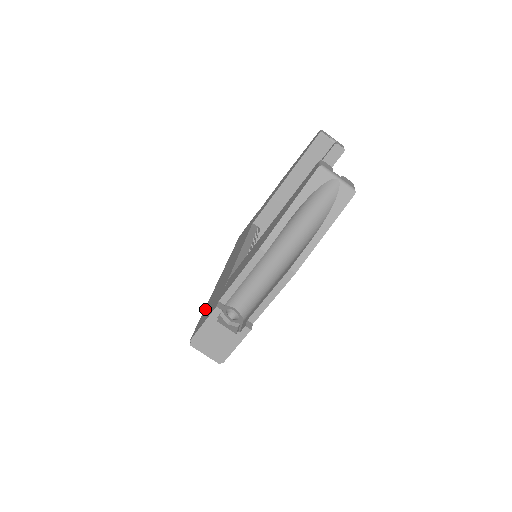
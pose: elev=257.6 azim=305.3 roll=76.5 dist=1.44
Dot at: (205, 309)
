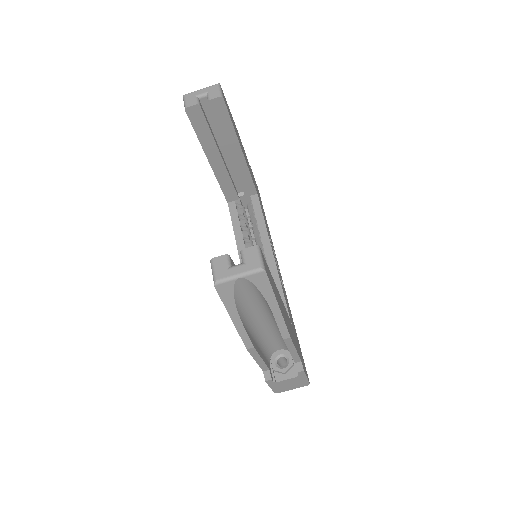
Dot at: occluded
